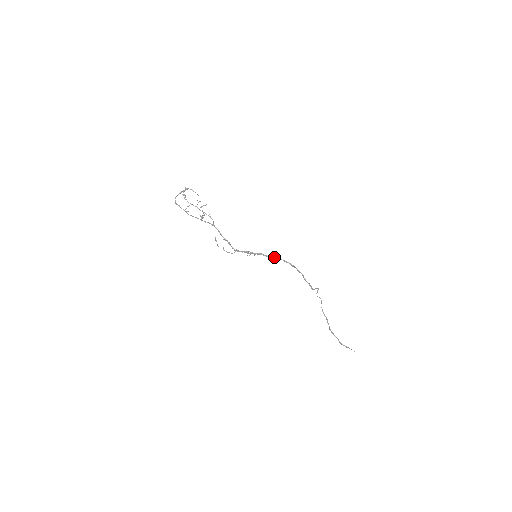
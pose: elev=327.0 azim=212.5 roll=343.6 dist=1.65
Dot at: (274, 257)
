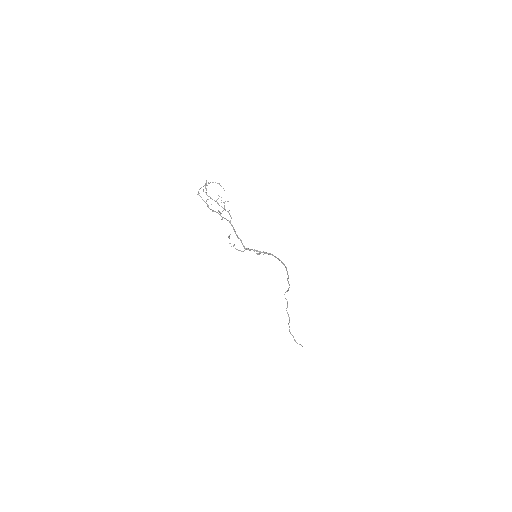
Dot at: (278, 258)
